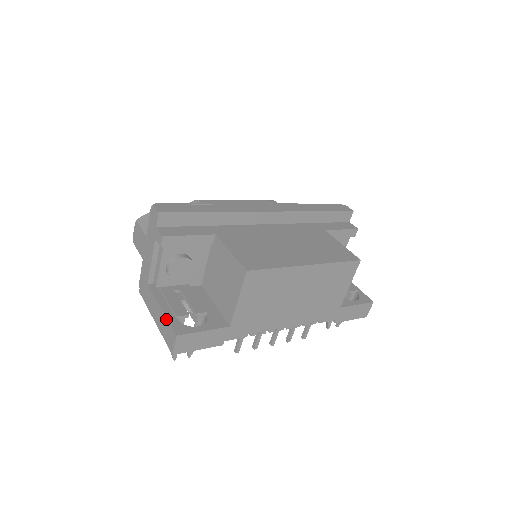
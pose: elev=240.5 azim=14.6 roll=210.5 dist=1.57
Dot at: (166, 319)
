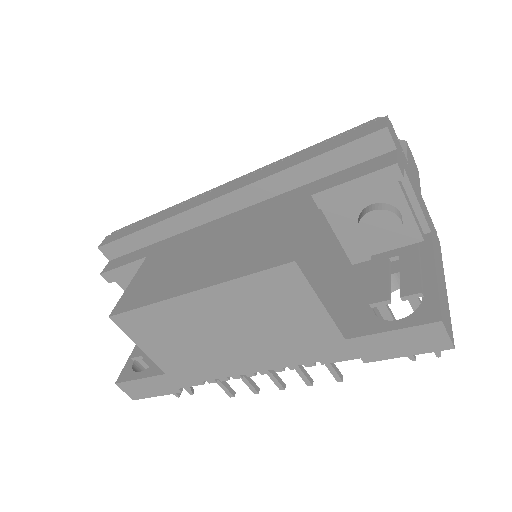
Dot at: (129, 360)
